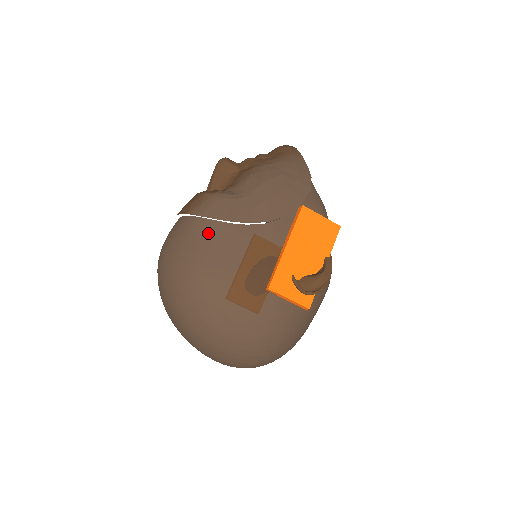
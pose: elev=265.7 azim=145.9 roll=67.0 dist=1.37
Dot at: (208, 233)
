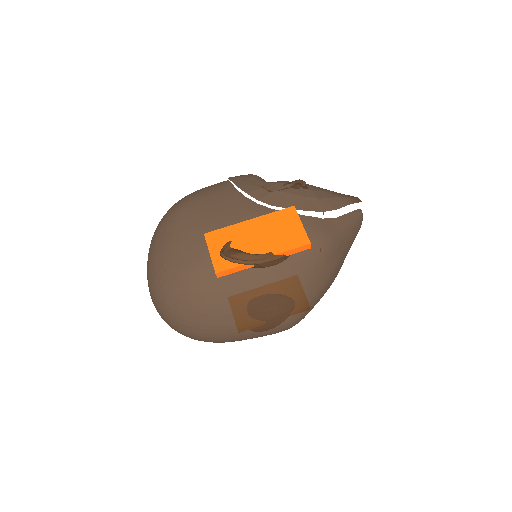
Dot at: (218, 187)
